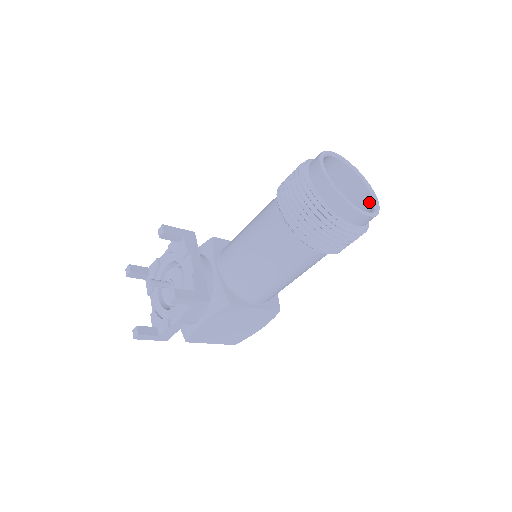
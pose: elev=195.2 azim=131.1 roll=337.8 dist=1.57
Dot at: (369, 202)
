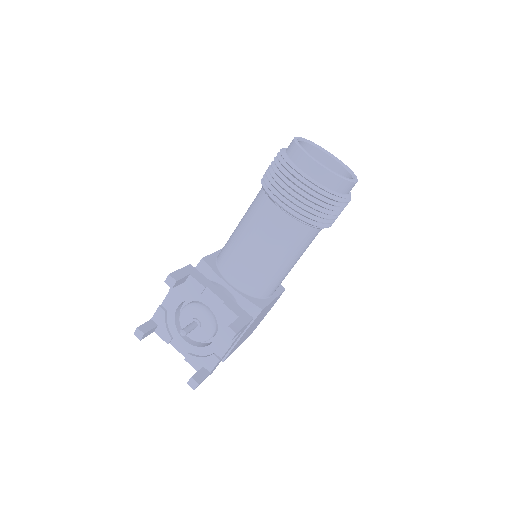
Dot at: (336, 167)
